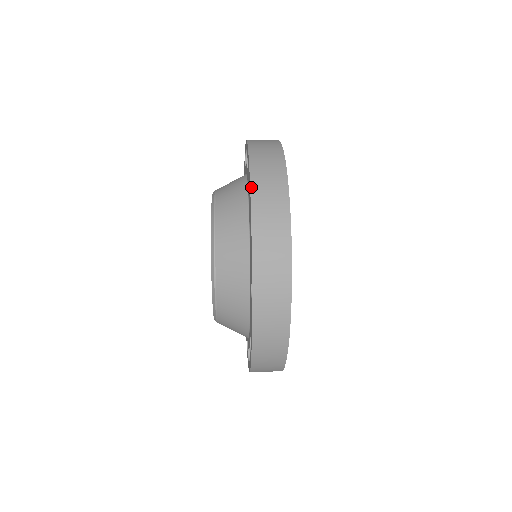
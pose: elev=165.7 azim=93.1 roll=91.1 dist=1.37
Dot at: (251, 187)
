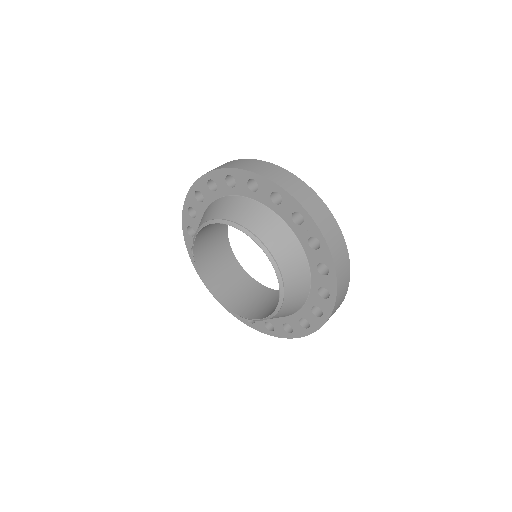
Dot at: (333, 311)
